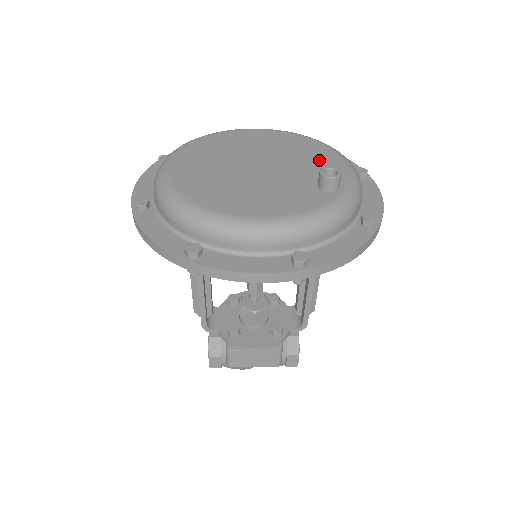
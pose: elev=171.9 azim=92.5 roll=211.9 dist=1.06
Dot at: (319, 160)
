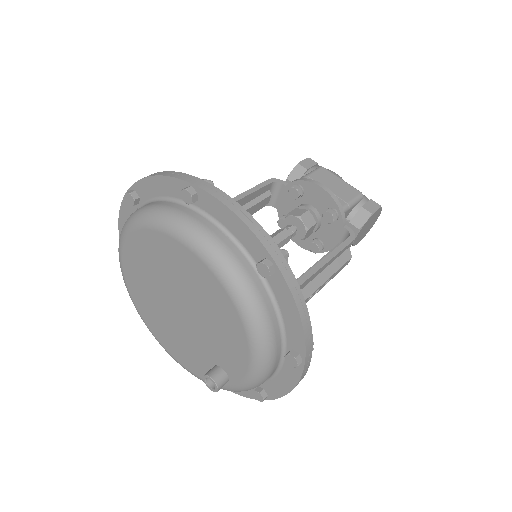
Dot at: (229, 346)
